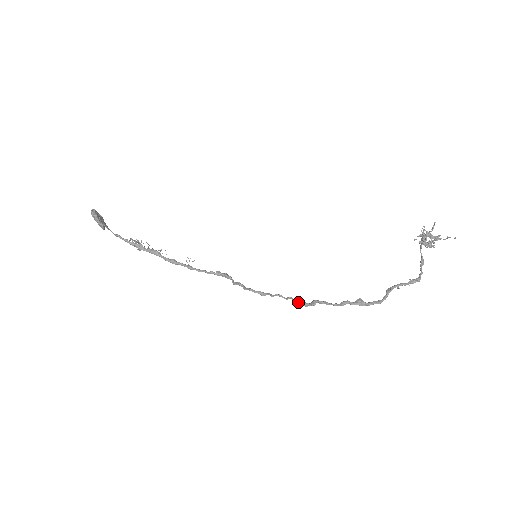
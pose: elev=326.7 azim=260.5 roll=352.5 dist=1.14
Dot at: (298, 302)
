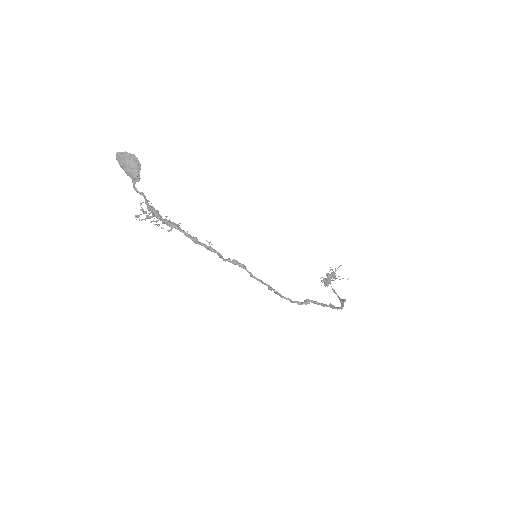
Dot at: (292, 301)
